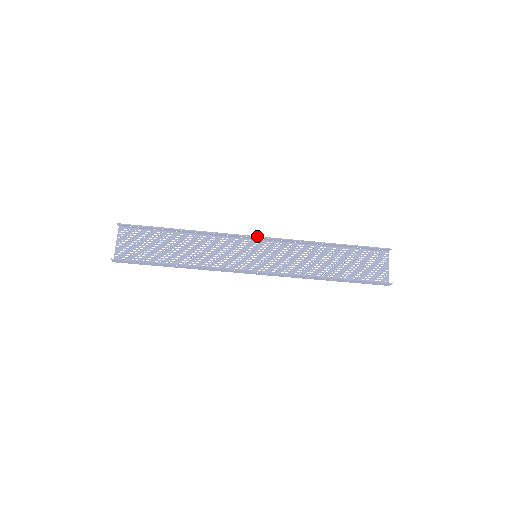
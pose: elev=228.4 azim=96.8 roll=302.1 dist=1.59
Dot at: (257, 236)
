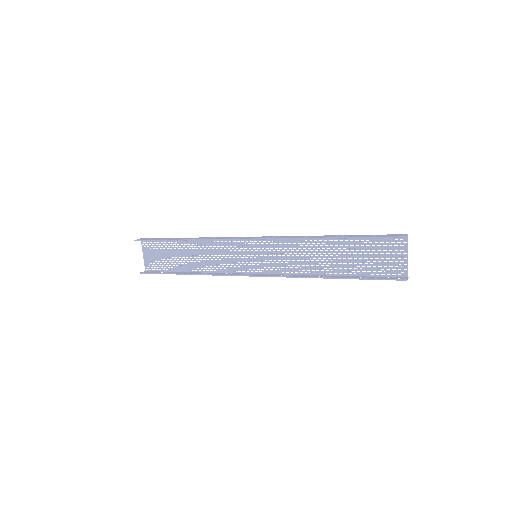
Dot at: (250, 239)
